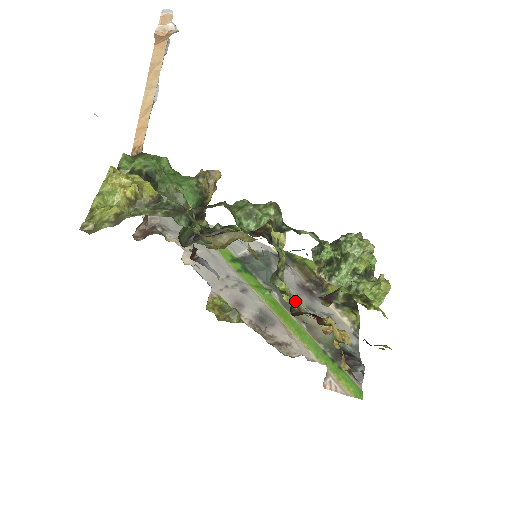
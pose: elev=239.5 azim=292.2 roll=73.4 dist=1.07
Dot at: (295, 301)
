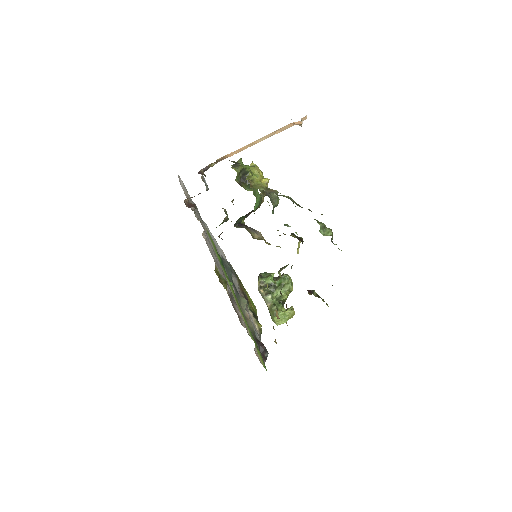
Dot at: occluded
